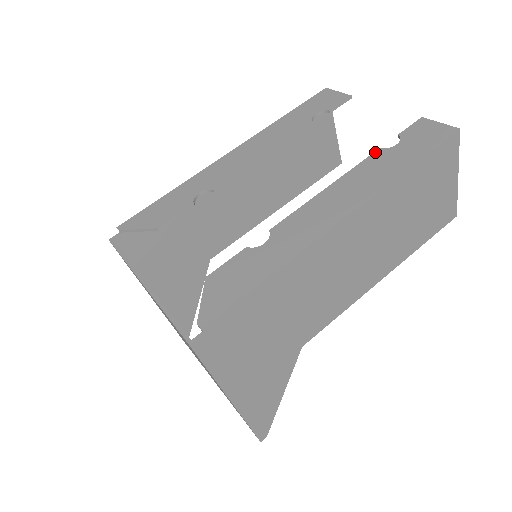
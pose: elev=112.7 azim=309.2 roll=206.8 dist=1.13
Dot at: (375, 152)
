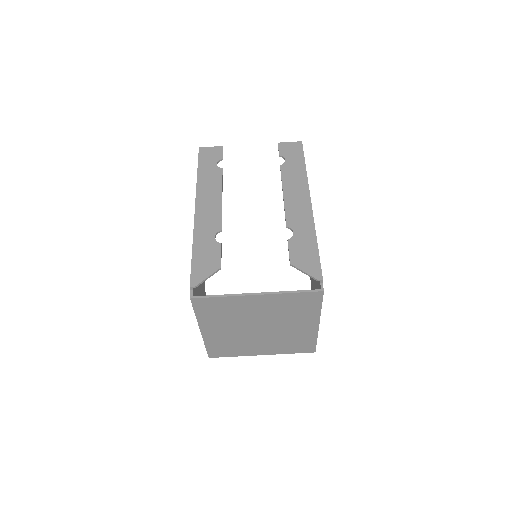
Dot at: (281, 168)
